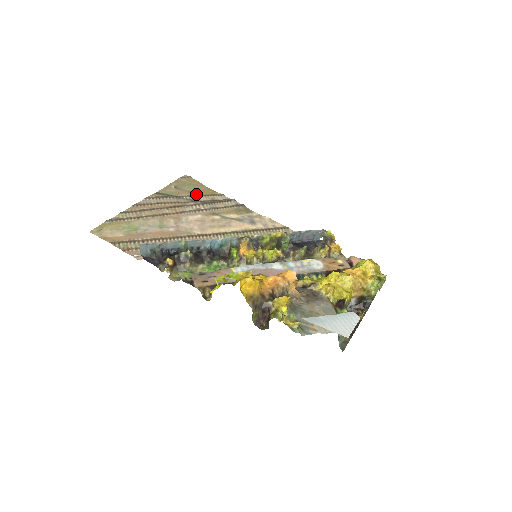
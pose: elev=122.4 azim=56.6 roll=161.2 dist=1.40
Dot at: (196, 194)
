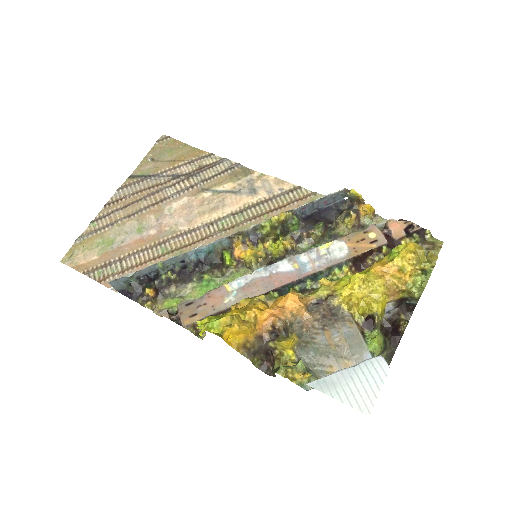
Dot at: (178, 163)
